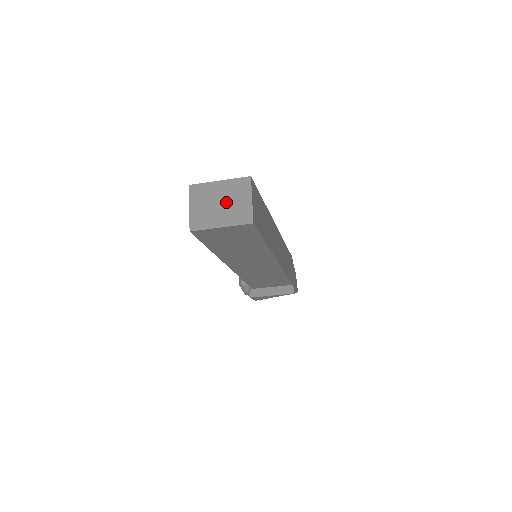
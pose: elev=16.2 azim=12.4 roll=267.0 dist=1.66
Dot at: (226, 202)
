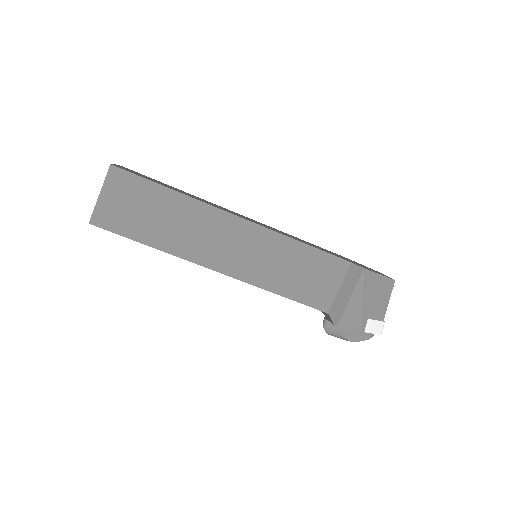
Dot at: occluded
